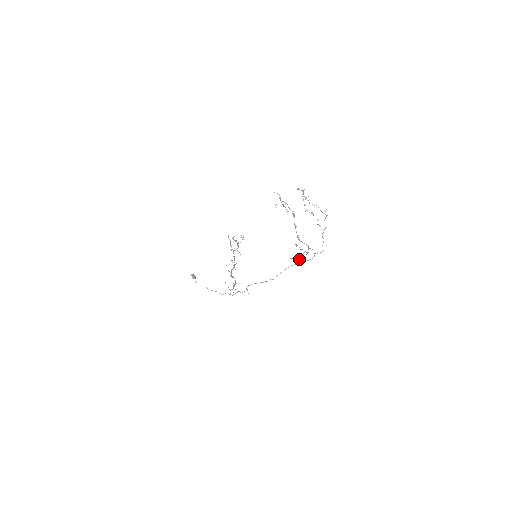
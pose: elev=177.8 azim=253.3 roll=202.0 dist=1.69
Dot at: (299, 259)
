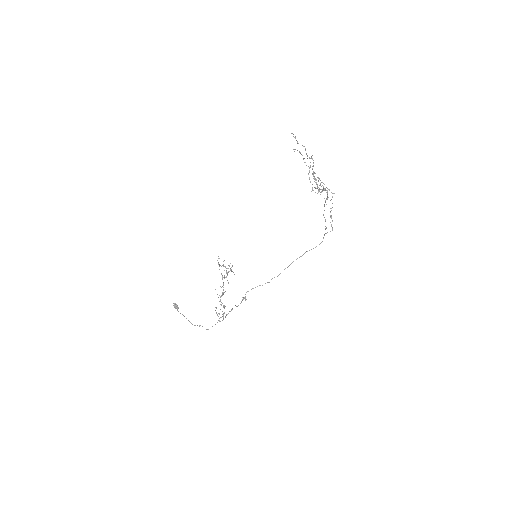
Dot at: (324, 189)
